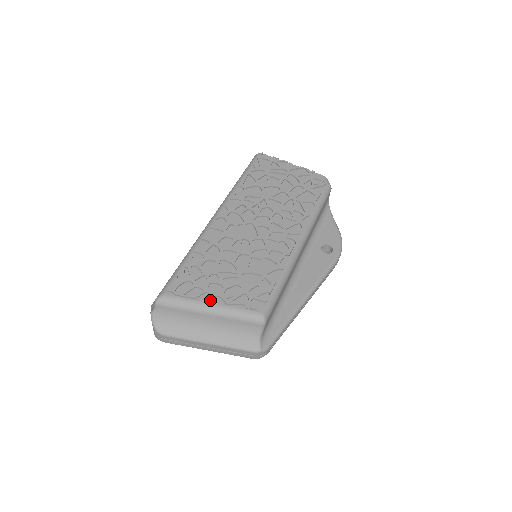
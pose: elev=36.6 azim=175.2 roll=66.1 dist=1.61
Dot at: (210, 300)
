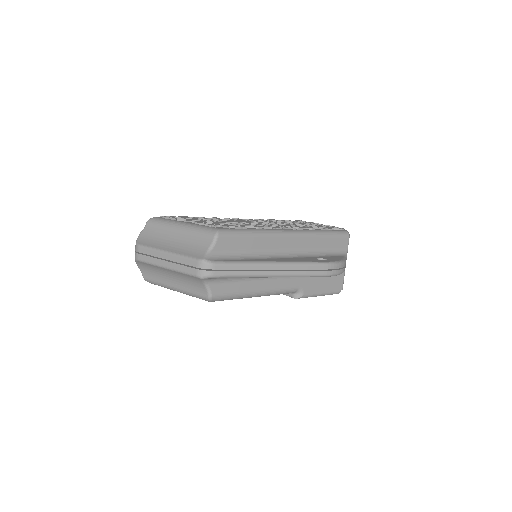
Dot at: (185, 220)
